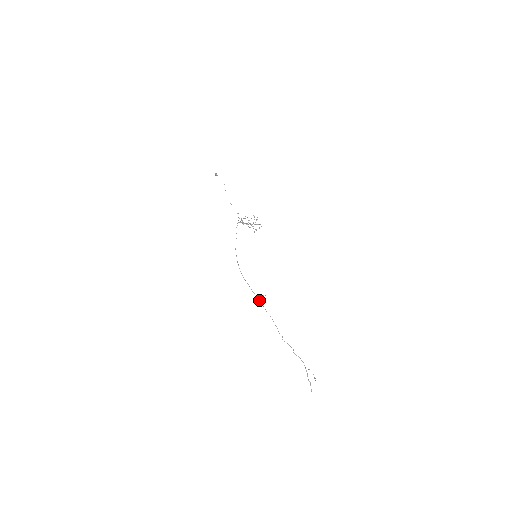
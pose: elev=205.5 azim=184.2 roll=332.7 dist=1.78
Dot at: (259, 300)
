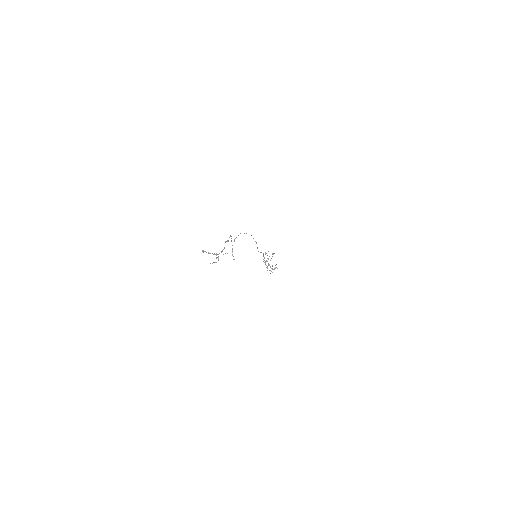
Dot at: occluded
